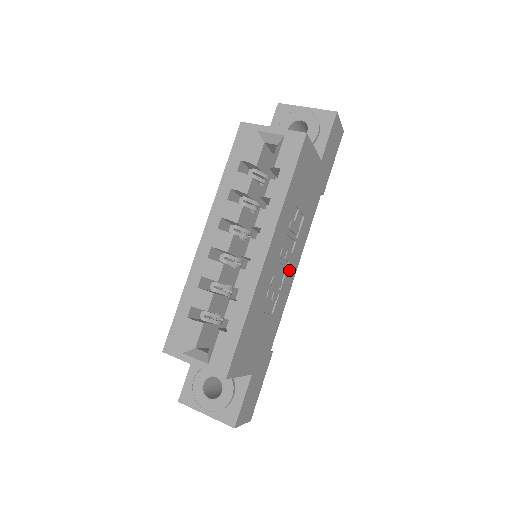
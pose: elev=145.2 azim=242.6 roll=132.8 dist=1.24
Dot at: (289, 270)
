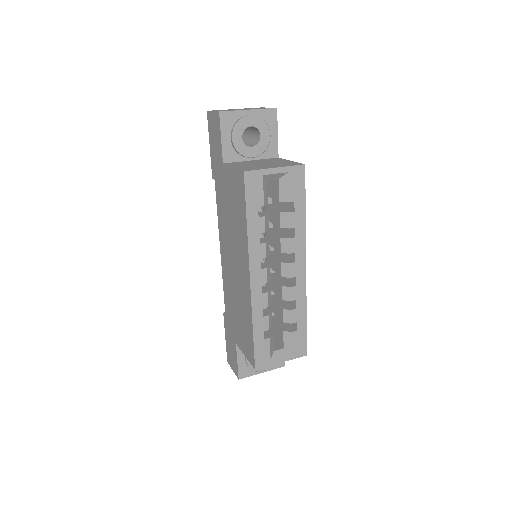
Dot at: occluded
